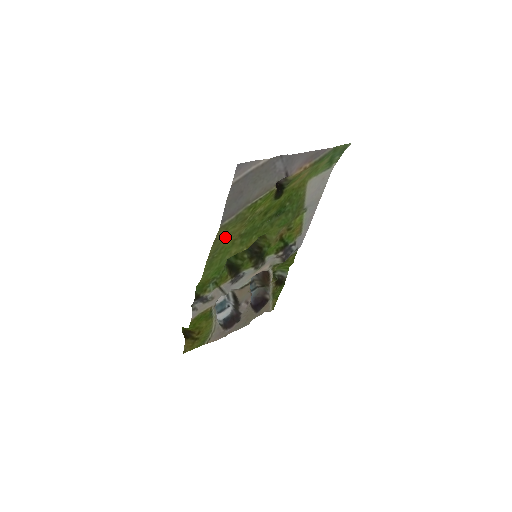
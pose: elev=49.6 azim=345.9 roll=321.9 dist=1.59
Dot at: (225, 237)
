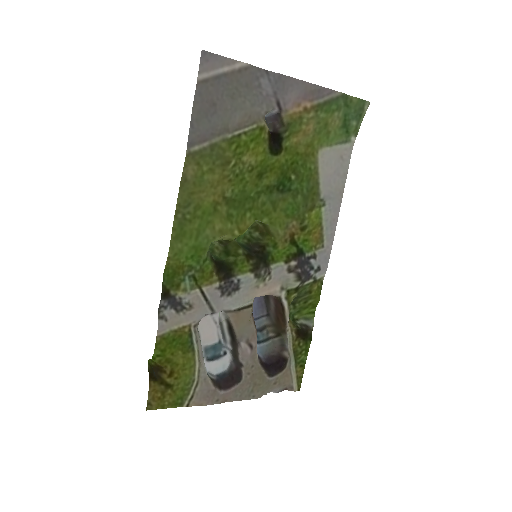
Dot at: (200, 186)
